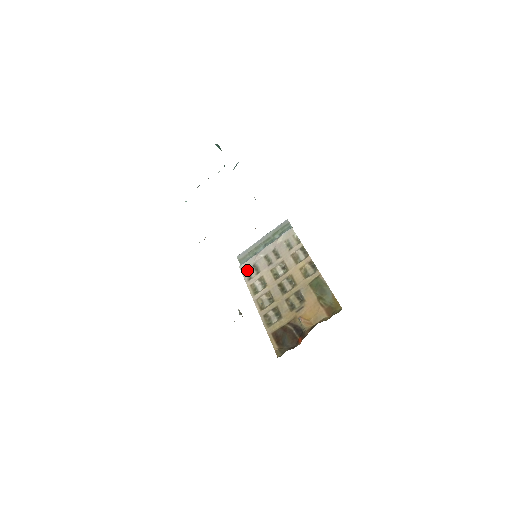
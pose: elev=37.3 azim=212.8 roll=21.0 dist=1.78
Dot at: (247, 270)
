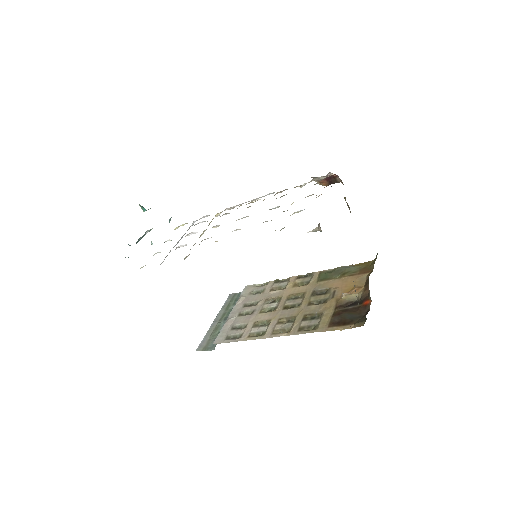
Dot at: (228, 336)
